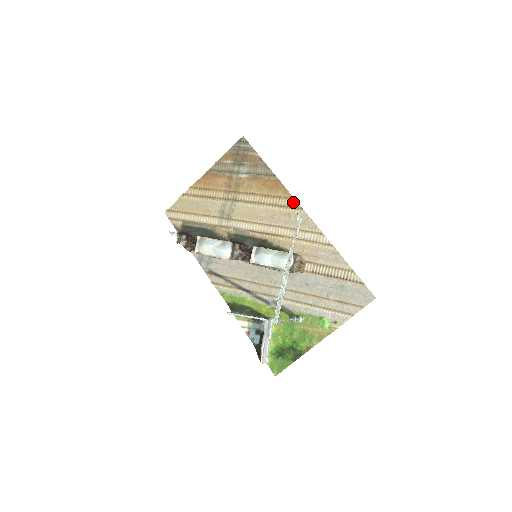
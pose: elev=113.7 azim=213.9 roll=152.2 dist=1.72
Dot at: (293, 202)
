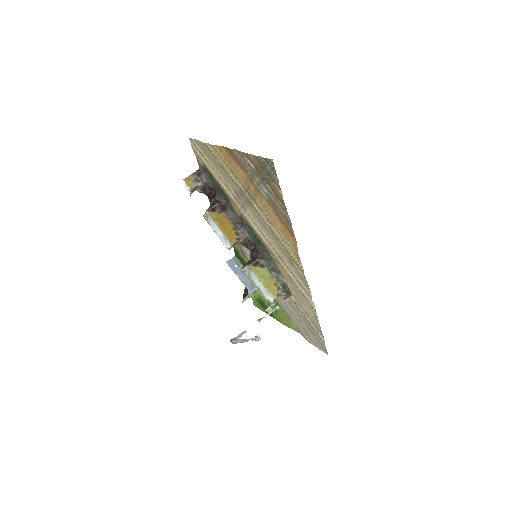
Dot at: (298, 260)
